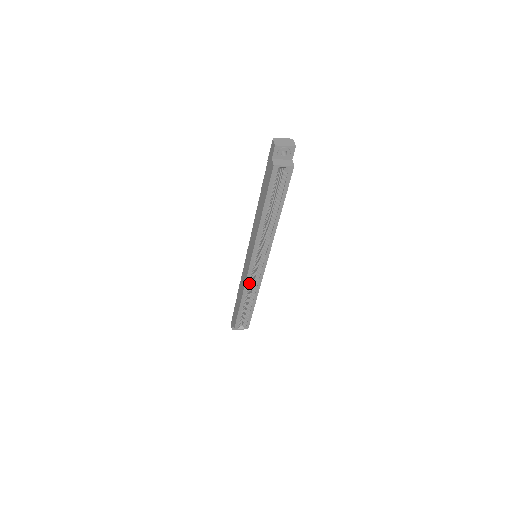
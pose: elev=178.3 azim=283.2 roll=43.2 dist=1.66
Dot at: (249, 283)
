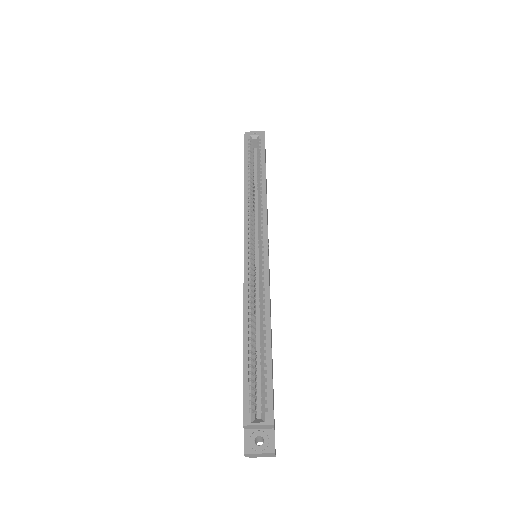
Dot at: (250, 286)
